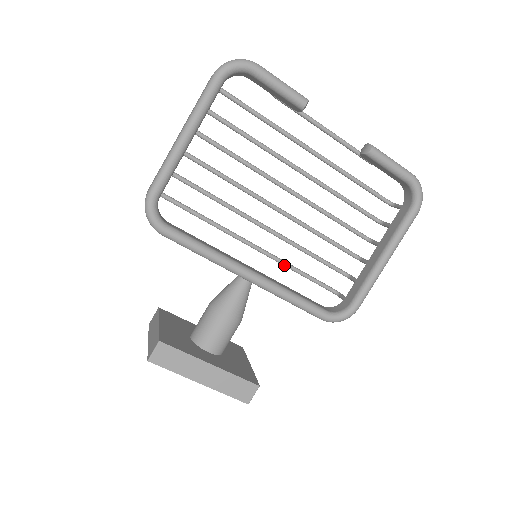
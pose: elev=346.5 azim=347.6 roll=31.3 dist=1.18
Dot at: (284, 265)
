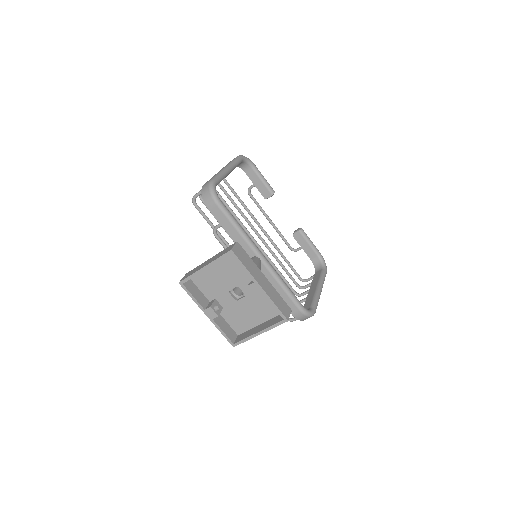
Dot at: occluded
